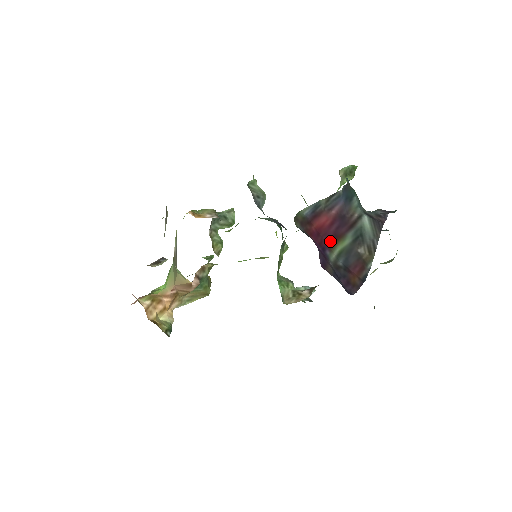
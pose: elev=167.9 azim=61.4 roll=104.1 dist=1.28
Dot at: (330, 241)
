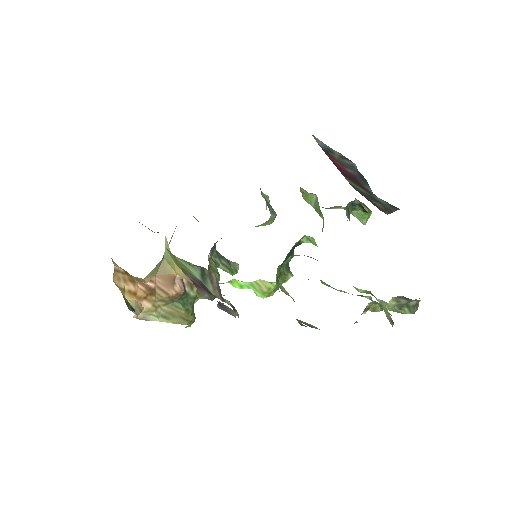
Dot at: (342, 173)
